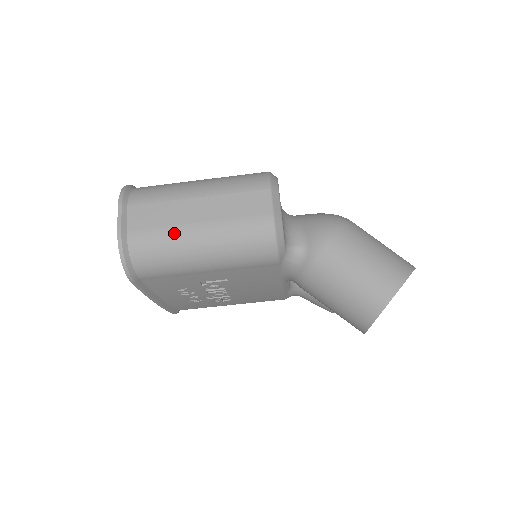
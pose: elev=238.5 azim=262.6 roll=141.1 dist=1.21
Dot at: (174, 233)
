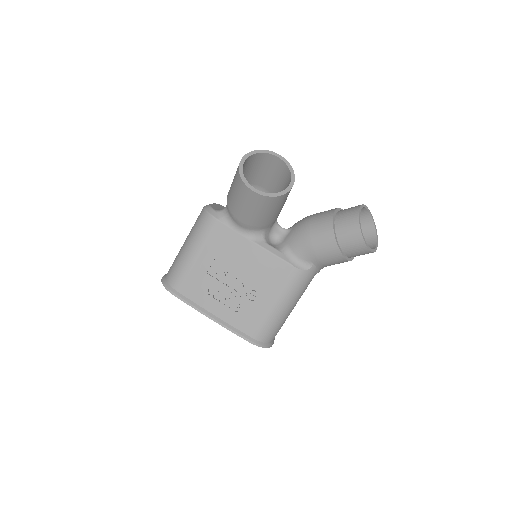
Dot at: occluded
